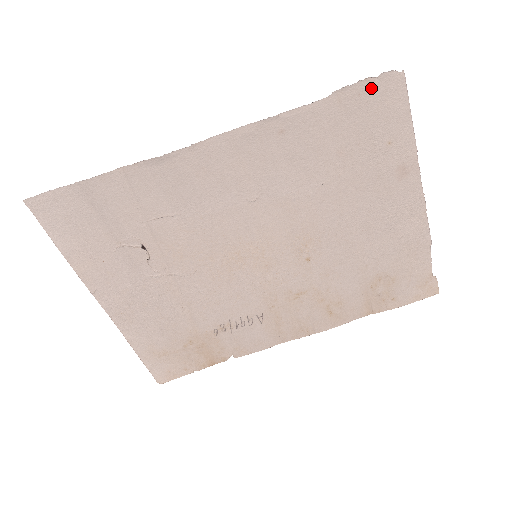
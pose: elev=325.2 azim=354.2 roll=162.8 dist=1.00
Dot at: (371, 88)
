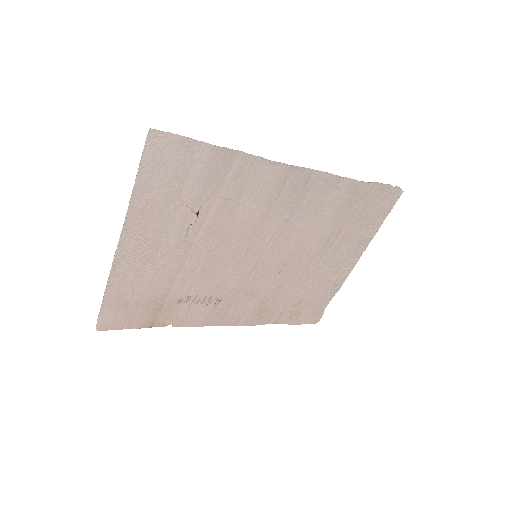
Dot at: (387, 191)
